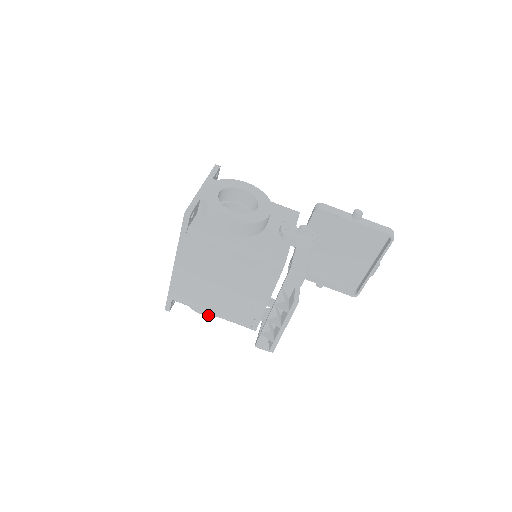
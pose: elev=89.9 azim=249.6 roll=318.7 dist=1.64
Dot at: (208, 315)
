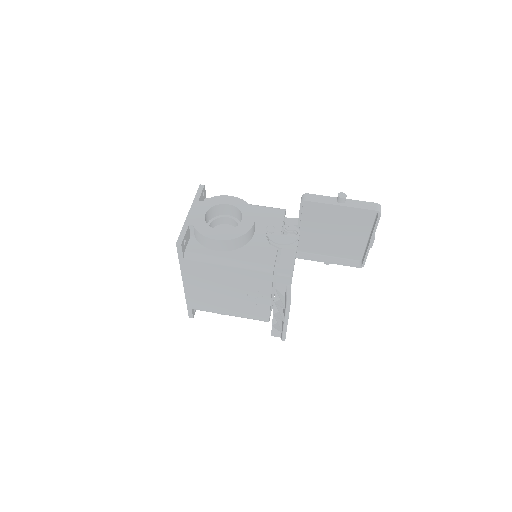
Dot at: occluded
